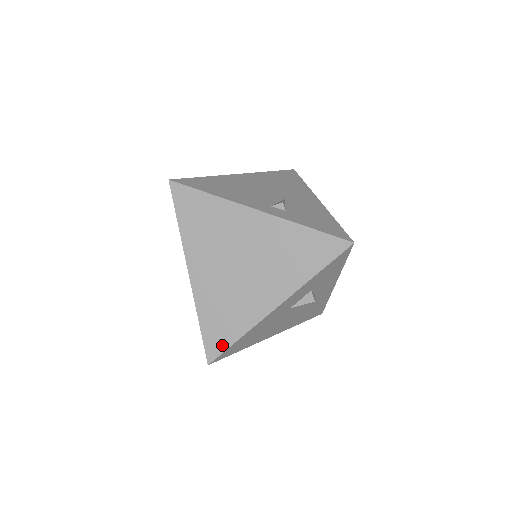
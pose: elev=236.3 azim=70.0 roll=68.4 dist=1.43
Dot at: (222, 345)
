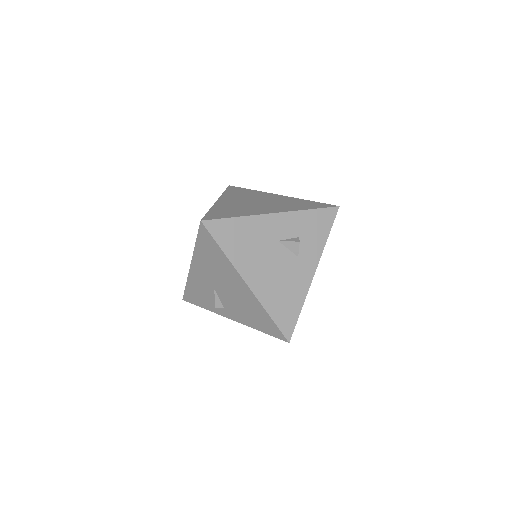
Dot at: (220, 217)
